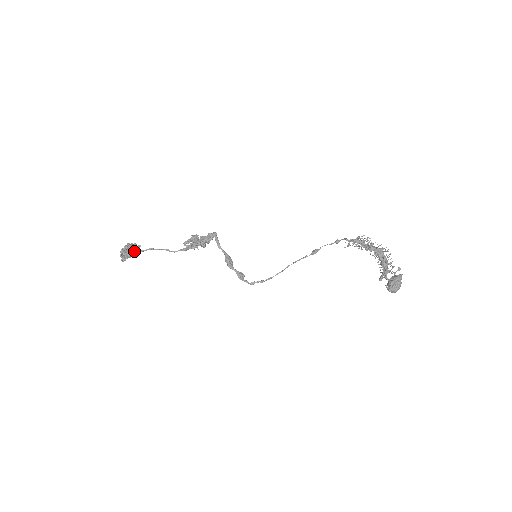
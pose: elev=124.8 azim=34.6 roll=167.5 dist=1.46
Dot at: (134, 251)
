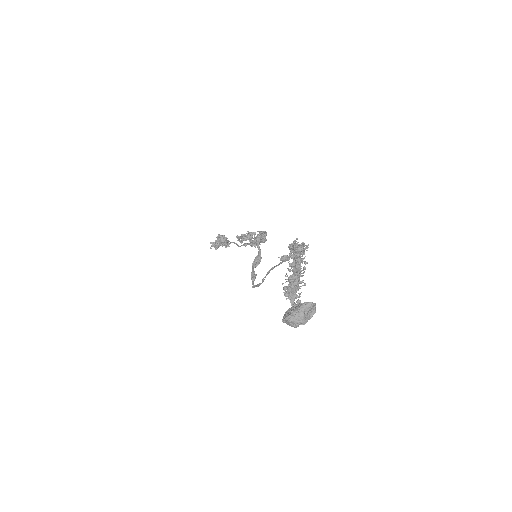
Dot at: (221, 242)
